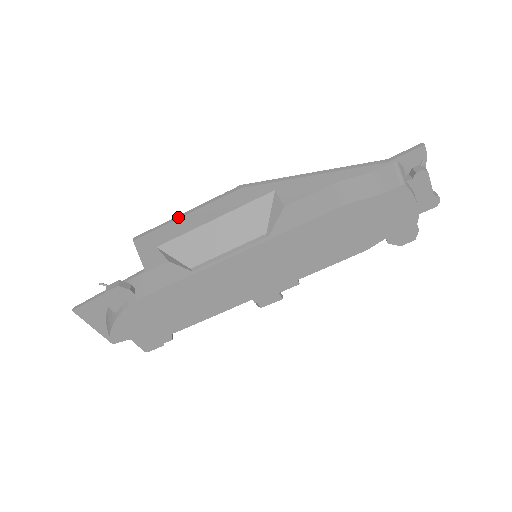
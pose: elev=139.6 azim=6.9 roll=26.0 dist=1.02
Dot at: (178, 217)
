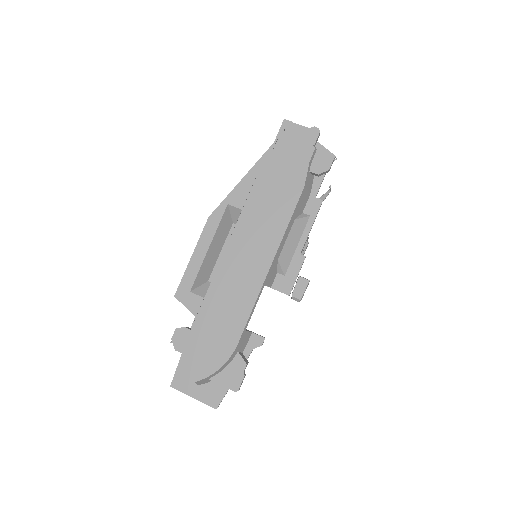
Dot at: (189, 262)
